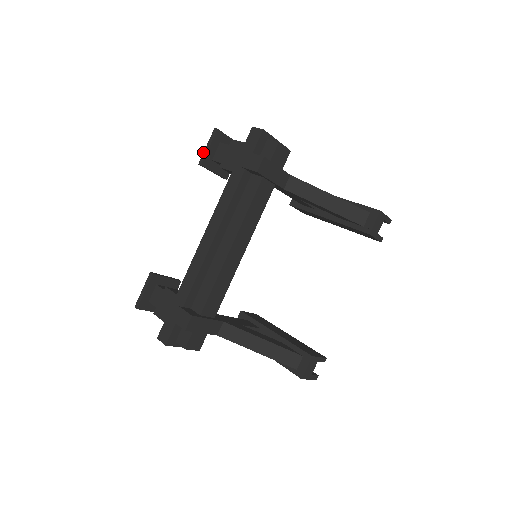
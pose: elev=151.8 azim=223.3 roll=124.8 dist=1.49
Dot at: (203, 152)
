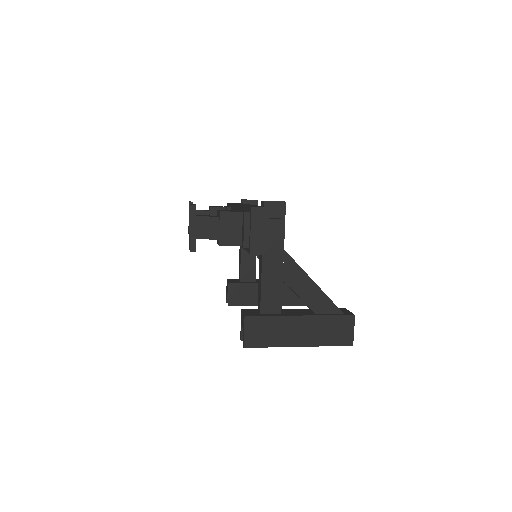
Dot at: occluded
